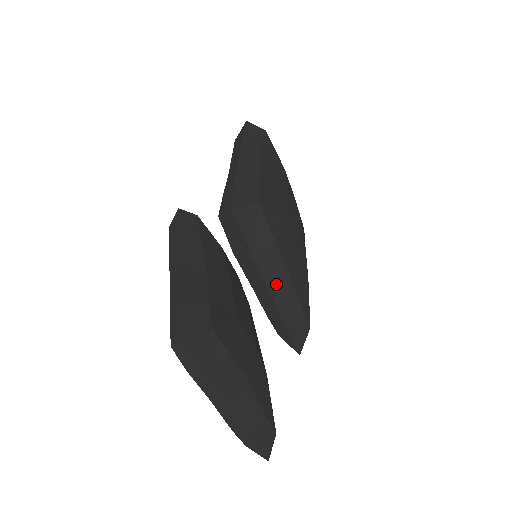
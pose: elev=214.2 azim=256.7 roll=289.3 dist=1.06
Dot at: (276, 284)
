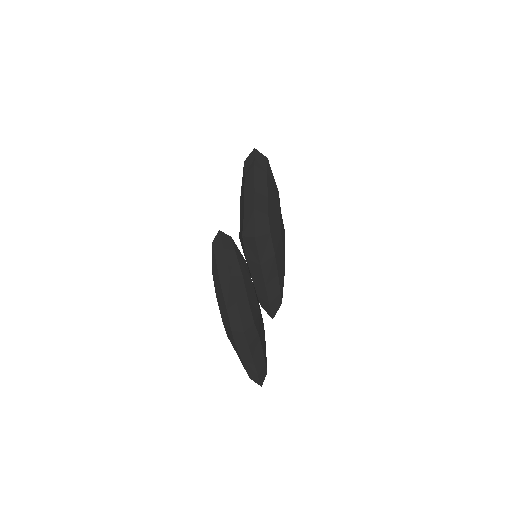
Dot at: (269, 279)
